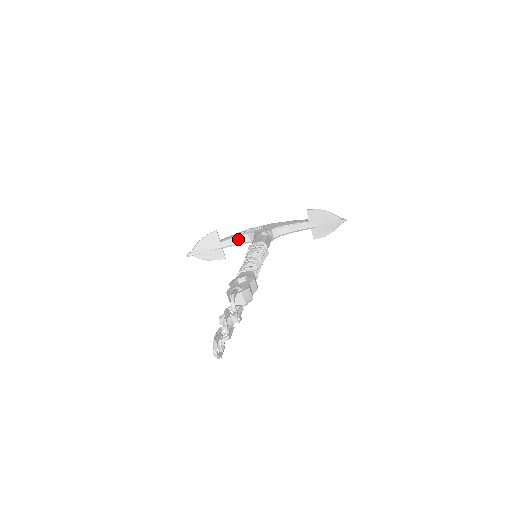
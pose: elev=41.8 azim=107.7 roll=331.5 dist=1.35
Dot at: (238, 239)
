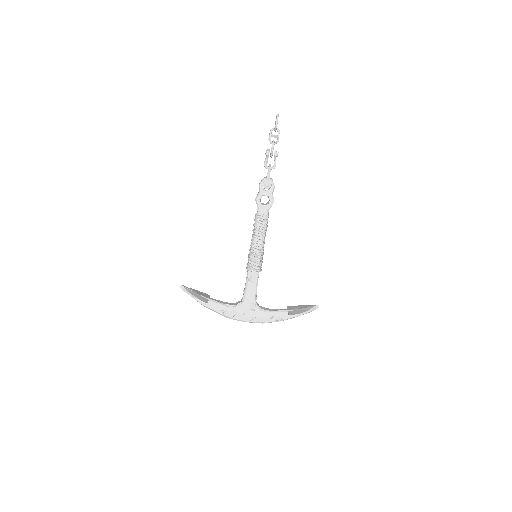
Dot at: (224, 303)
